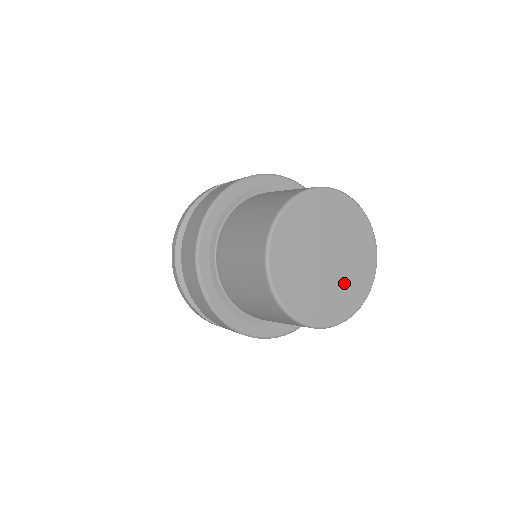
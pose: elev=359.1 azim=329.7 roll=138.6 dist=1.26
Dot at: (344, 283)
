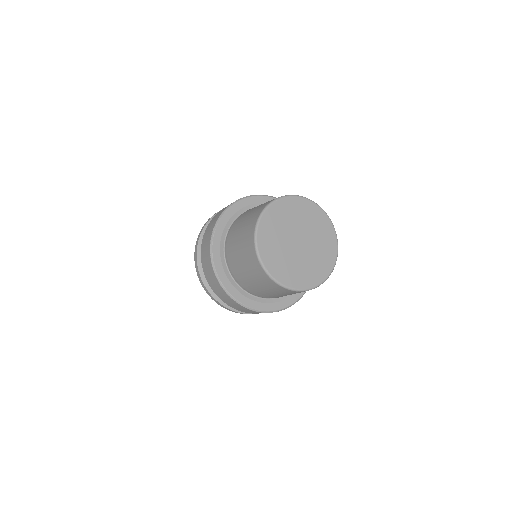
Dot at: (305, 265)
